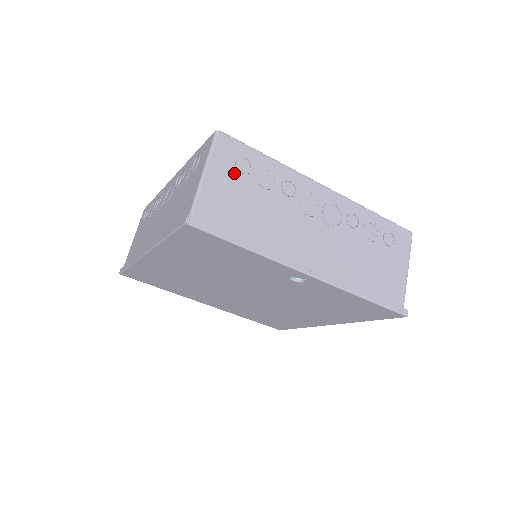
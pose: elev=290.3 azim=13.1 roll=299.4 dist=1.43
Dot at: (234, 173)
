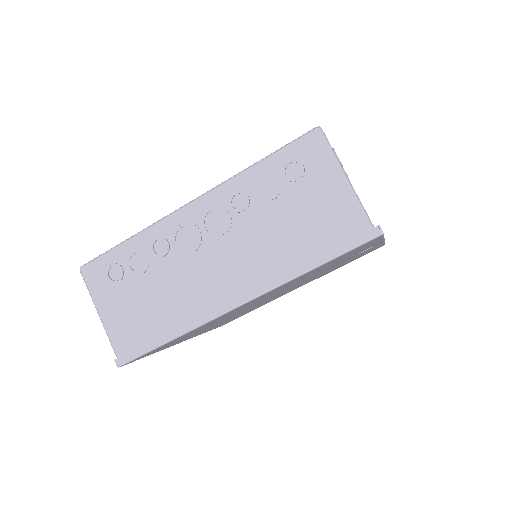
Dot at: occluded
